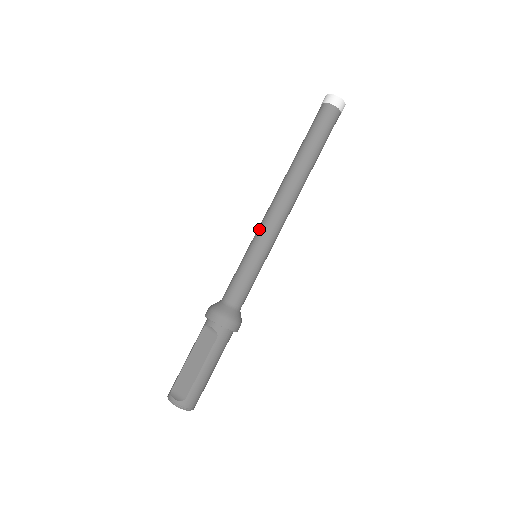
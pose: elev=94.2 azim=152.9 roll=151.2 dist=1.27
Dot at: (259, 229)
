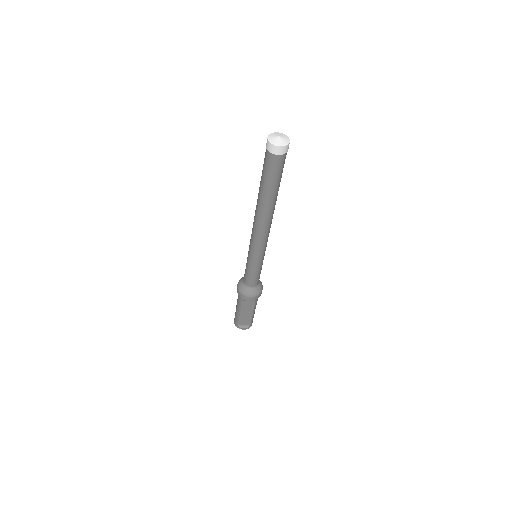
Dot at: (255, 249)
